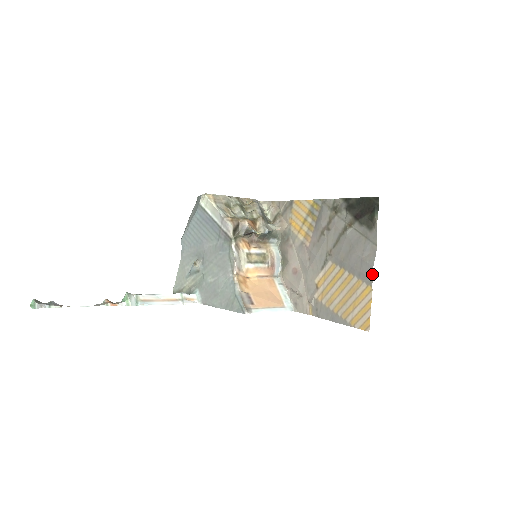
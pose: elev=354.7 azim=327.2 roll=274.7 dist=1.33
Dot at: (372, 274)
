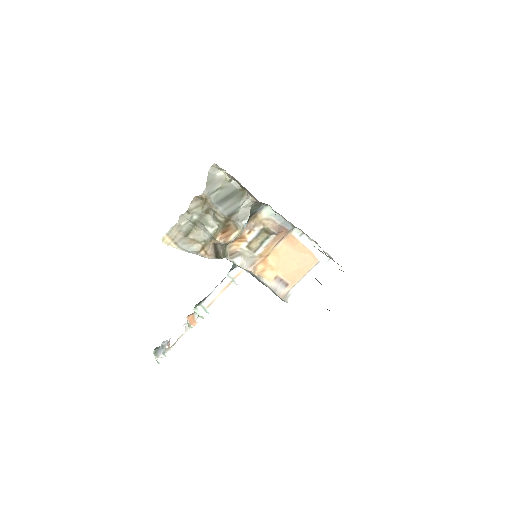
Dot at: occluded
